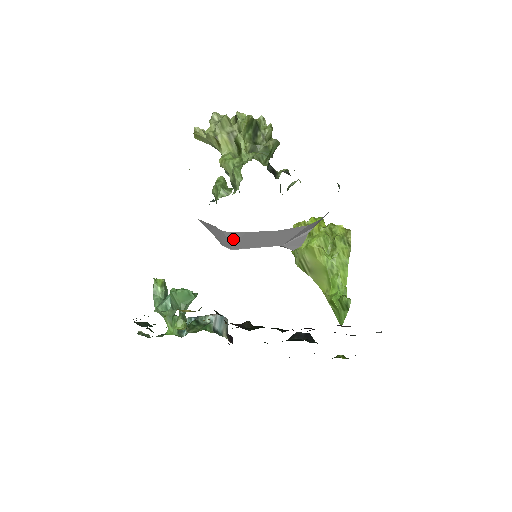
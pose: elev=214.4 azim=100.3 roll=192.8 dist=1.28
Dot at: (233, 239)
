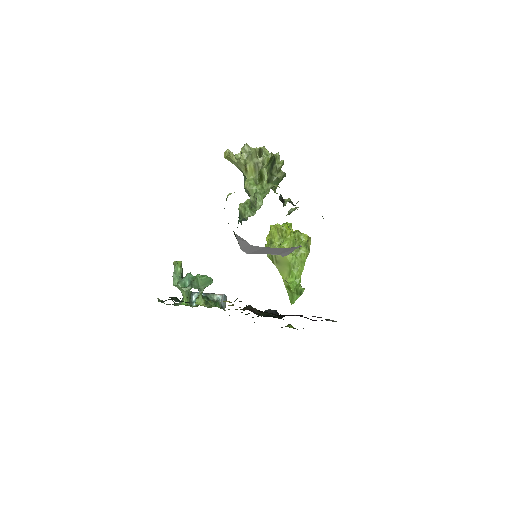
Dot at: (254, 249)
